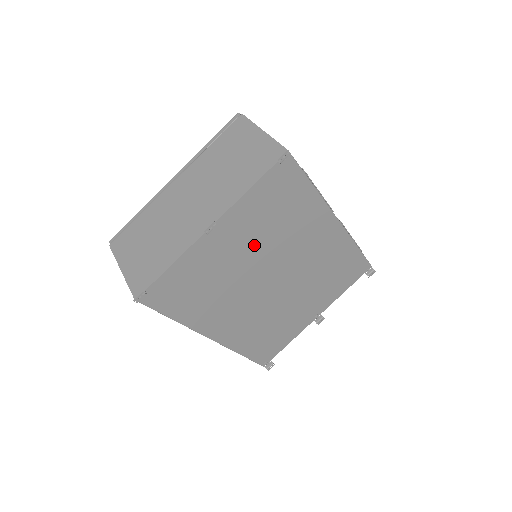
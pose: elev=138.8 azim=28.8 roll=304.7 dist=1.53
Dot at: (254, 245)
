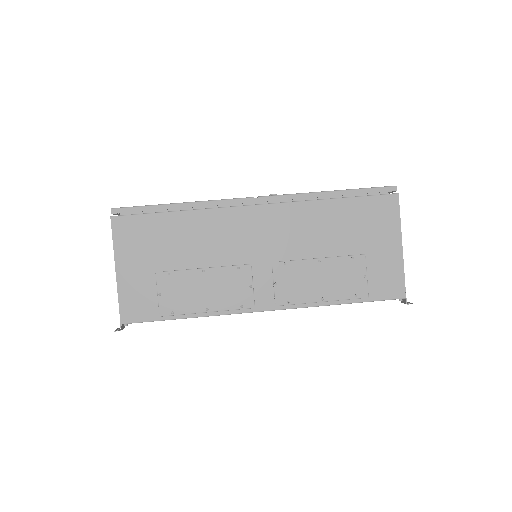
Dot at: occluded
